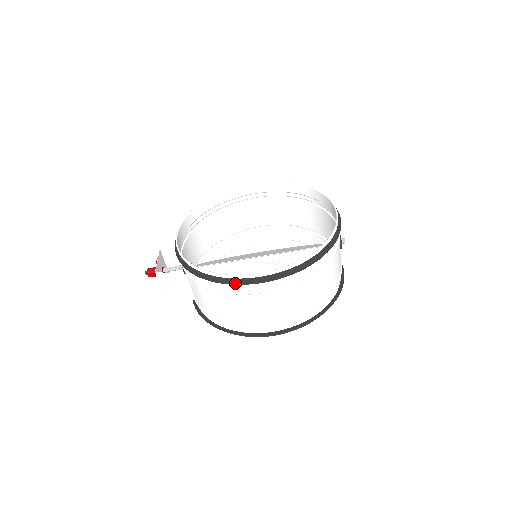
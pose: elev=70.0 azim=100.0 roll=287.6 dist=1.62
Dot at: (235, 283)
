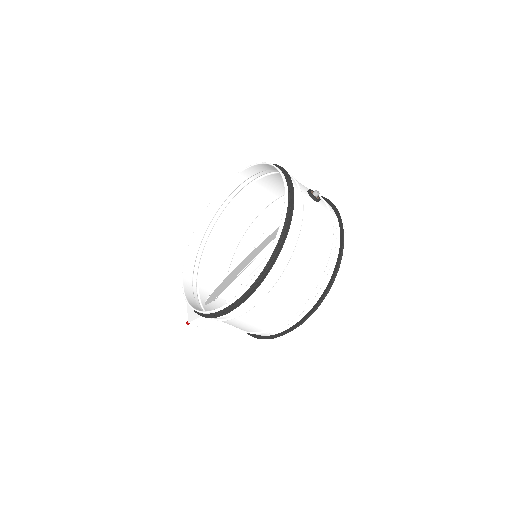
Dot at: (230, 310)
